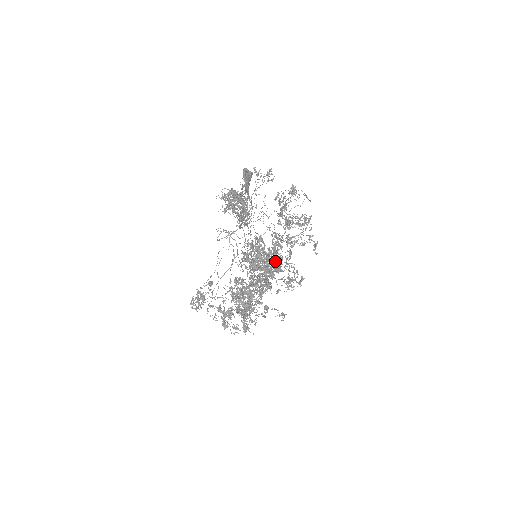
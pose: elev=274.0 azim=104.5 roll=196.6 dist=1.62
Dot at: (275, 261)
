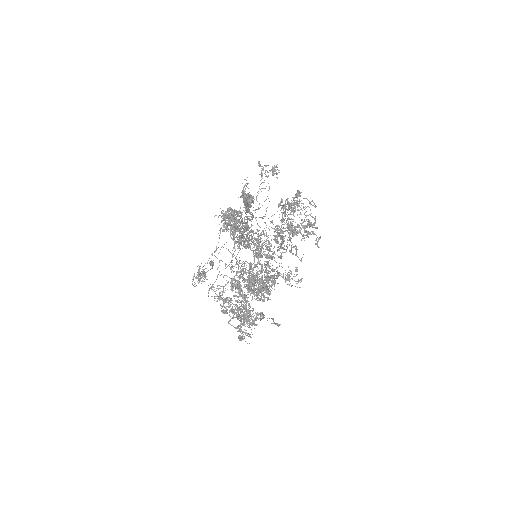
Dot at: occluded
